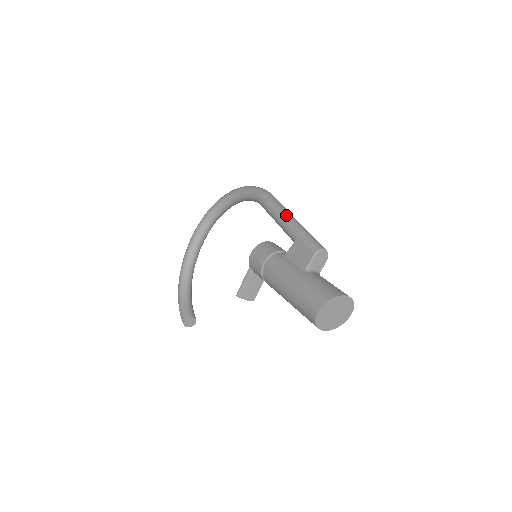
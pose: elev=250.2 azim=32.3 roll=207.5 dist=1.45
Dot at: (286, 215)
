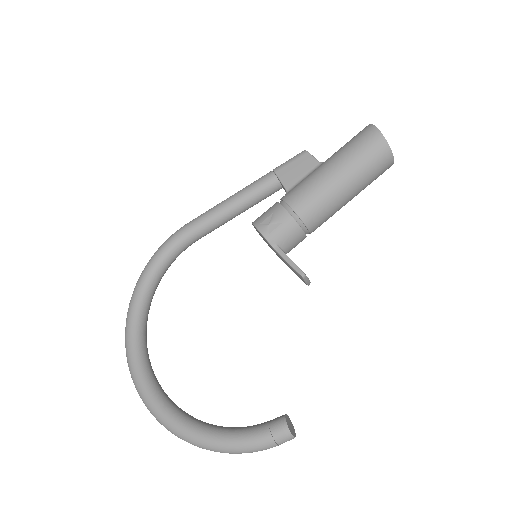
Dot at: occluded
